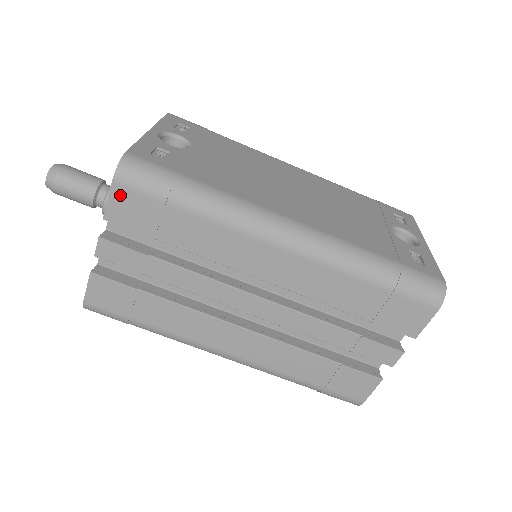
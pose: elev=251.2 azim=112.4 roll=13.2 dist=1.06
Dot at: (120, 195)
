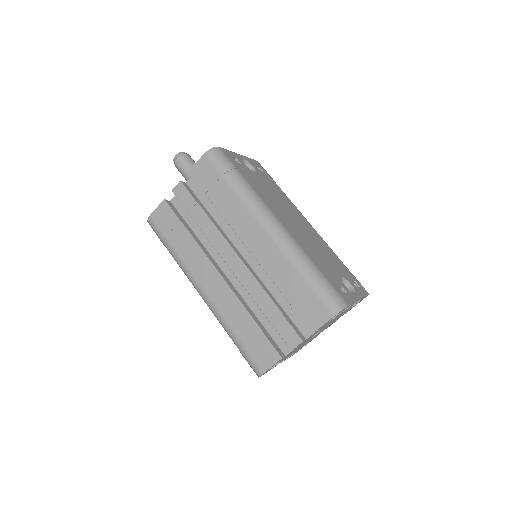
Dot at: (203, 163)
